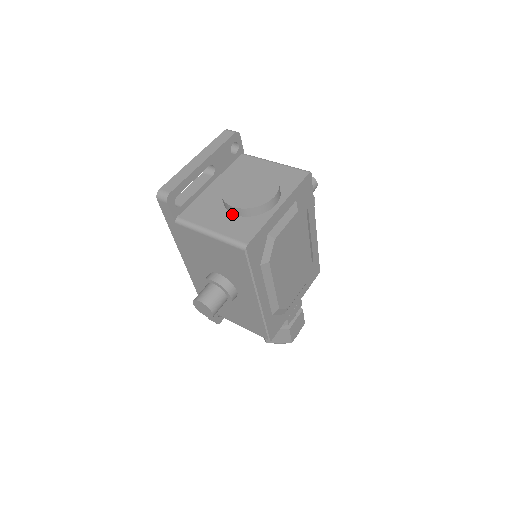
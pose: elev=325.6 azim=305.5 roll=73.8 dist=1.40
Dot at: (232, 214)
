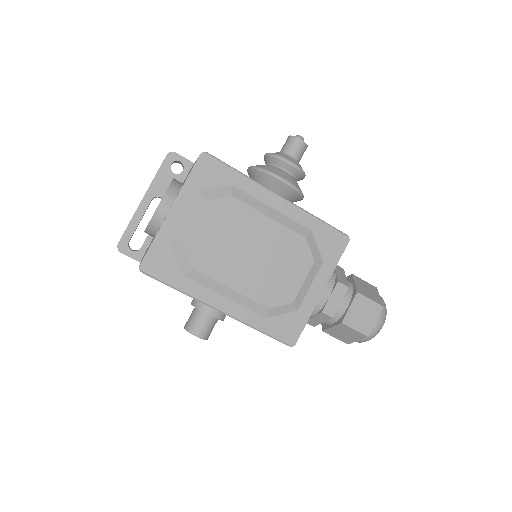
Dot at: occluded
